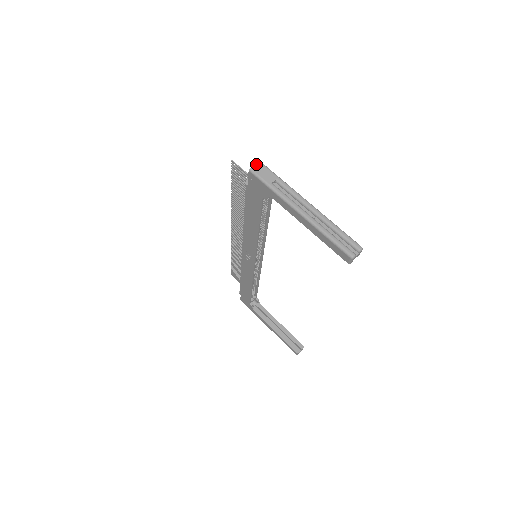
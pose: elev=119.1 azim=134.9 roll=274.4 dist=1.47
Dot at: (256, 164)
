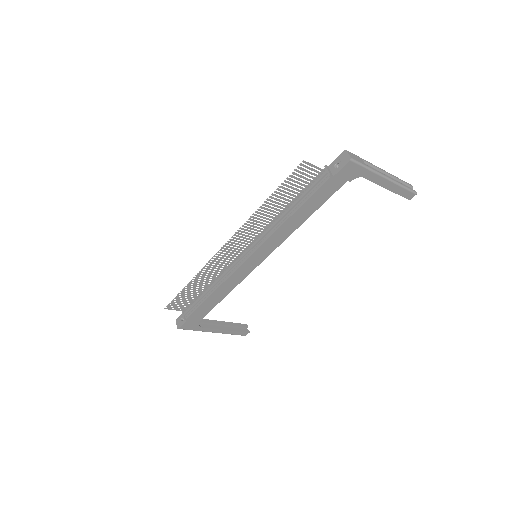
Dot at: (348, 153)
